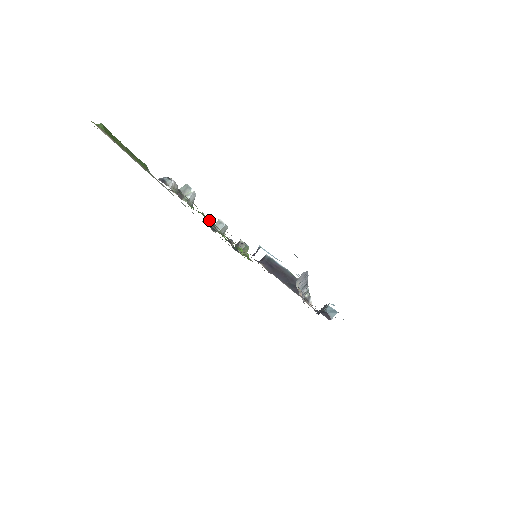
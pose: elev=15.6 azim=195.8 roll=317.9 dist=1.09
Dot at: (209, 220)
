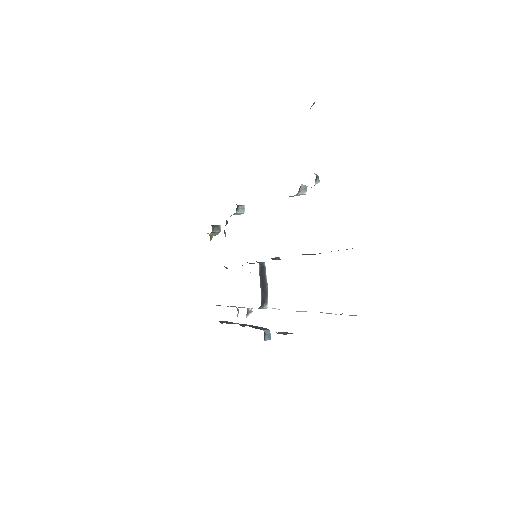
Dot at: occluded
